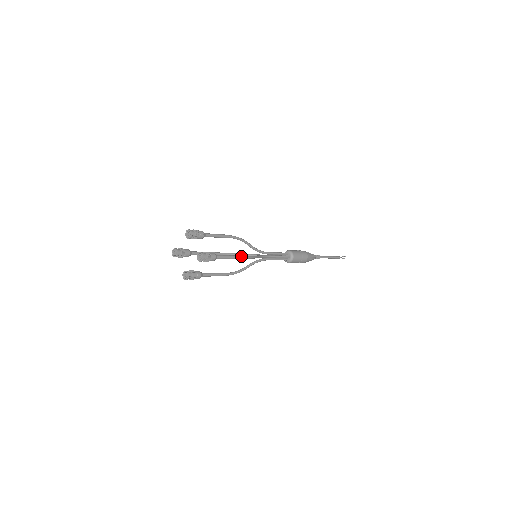
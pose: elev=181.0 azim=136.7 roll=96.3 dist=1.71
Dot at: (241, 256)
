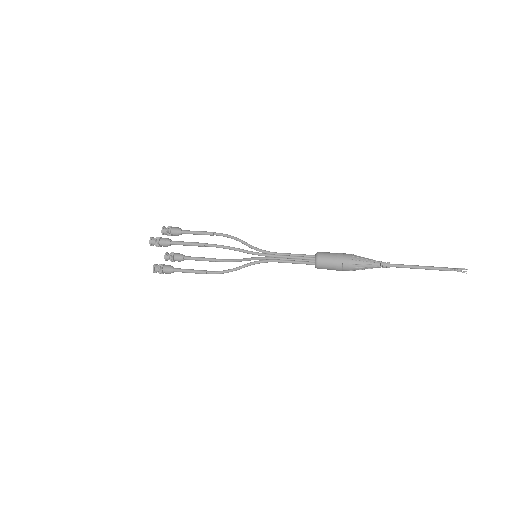
Dot at: (207, 273)
